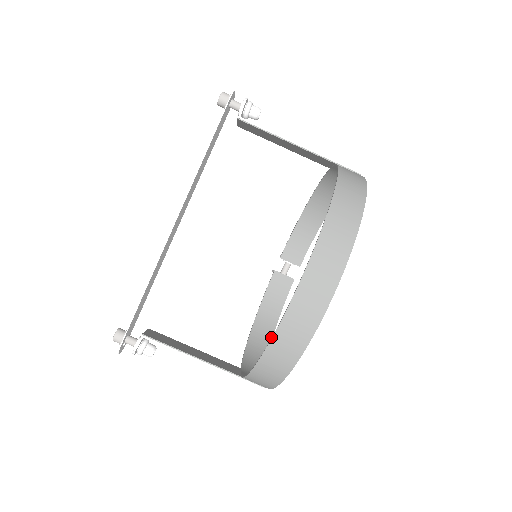
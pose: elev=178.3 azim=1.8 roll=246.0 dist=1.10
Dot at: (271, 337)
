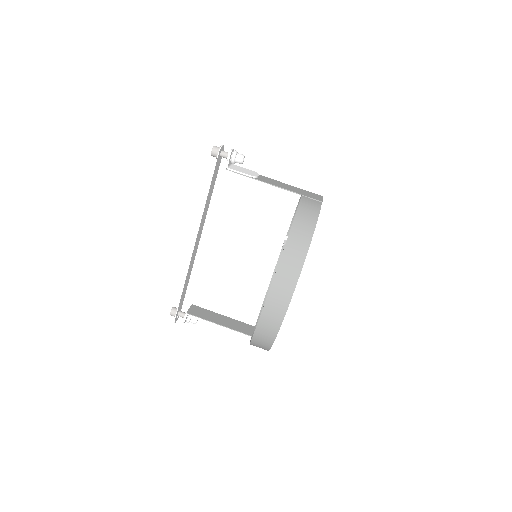
Dot at: occluded
